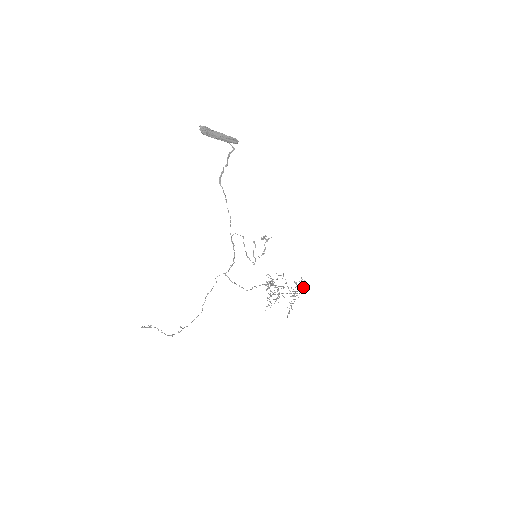
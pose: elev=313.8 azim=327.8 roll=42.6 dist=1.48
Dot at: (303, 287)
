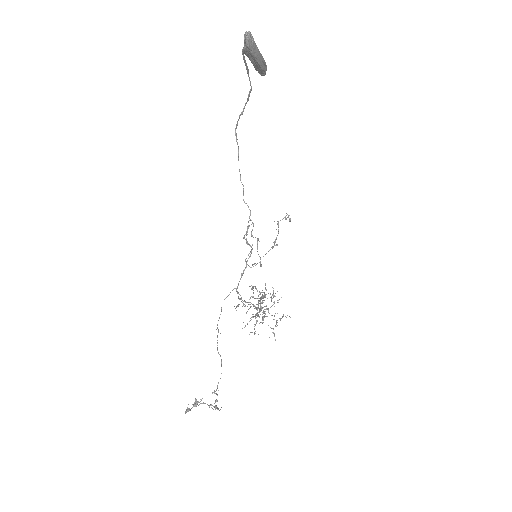
Dot at: occluded
